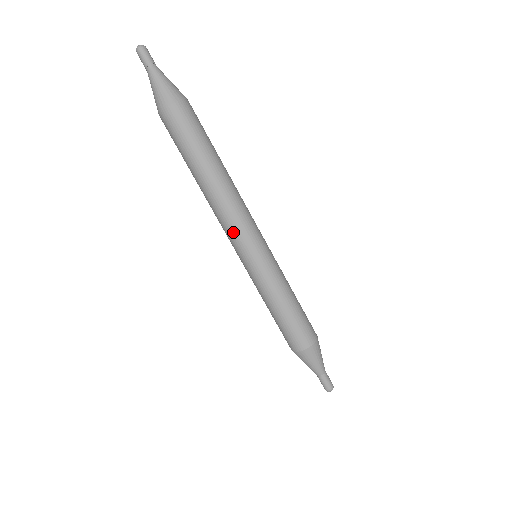
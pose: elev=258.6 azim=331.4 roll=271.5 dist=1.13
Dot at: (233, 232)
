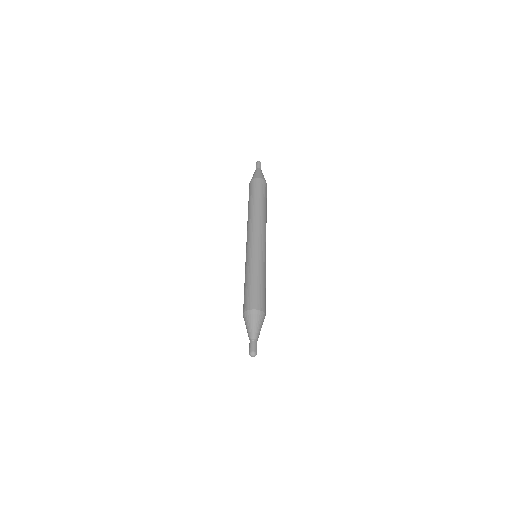
Dot at: (261, 234)
